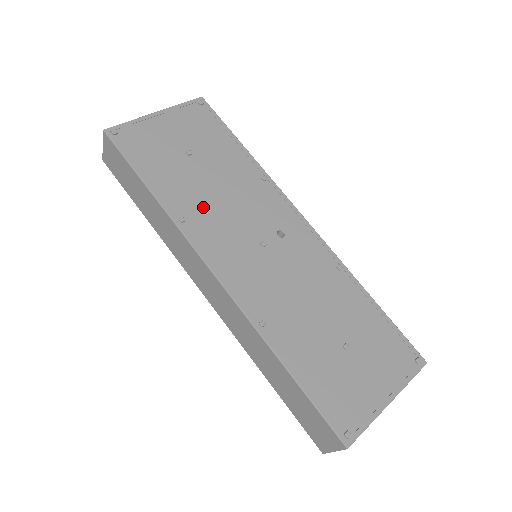
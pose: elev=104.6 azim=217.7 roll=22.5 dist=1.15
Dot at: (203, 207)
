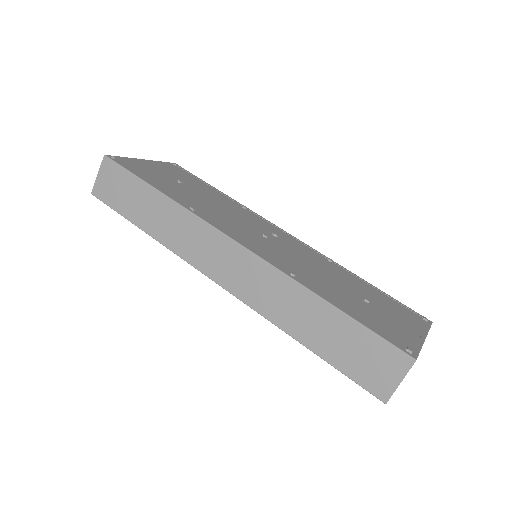
Dot at: (206, 208)
